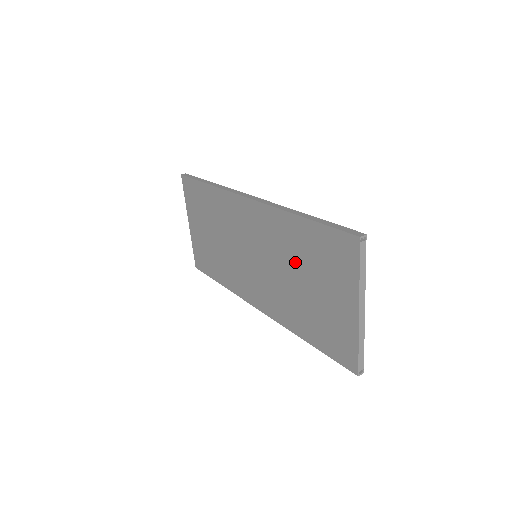
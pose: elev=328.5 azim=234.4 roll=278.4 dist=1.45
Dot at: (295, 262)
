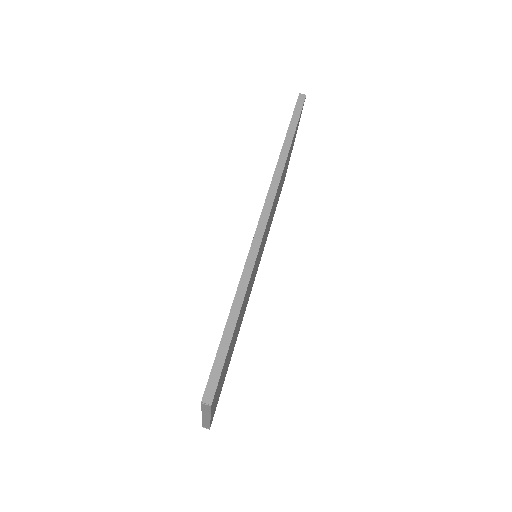
Dot at: occluded
